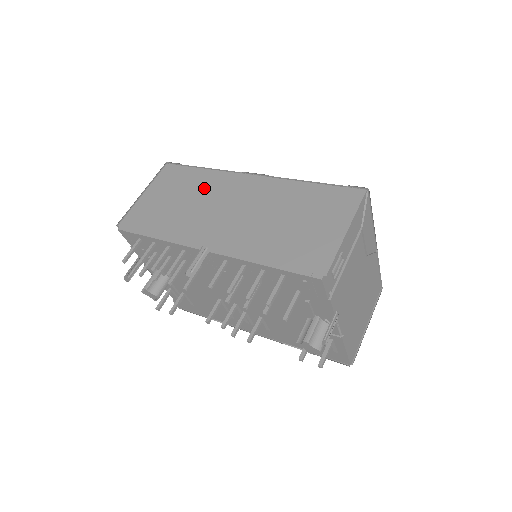
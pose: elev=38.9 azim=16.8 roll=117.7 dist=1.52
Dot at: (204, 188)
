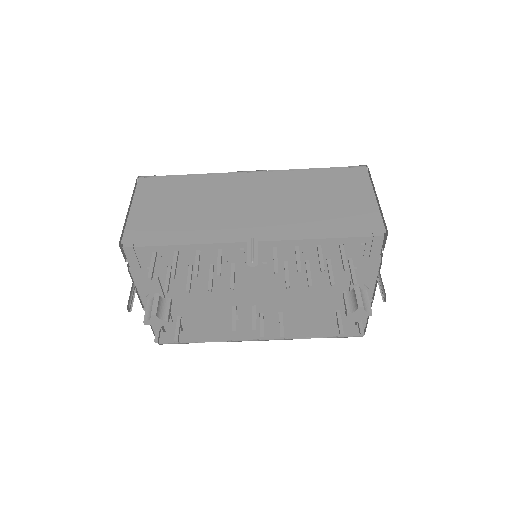
Dot at: (205, 191)
